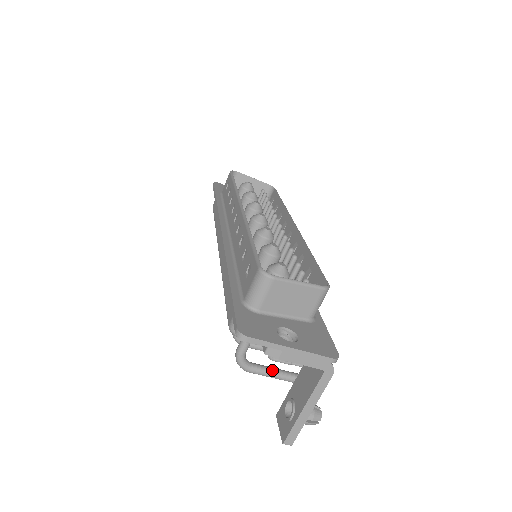
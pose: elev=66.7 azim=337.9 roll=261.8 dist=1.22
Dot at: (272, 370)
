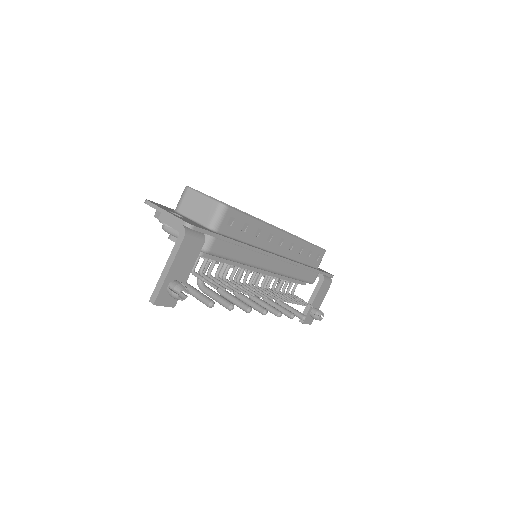
Dot at: (195, 289)
